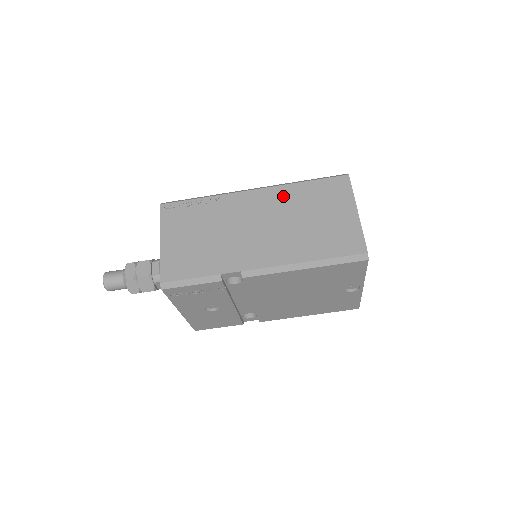
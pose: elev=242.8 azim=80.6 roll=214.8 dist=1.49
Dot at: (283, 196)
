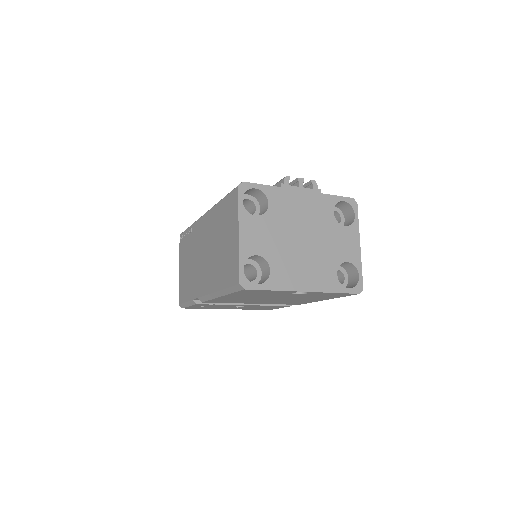
Dot at: (212, 220)
